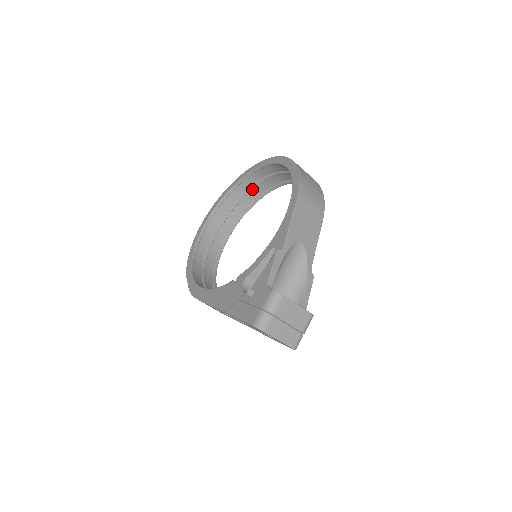
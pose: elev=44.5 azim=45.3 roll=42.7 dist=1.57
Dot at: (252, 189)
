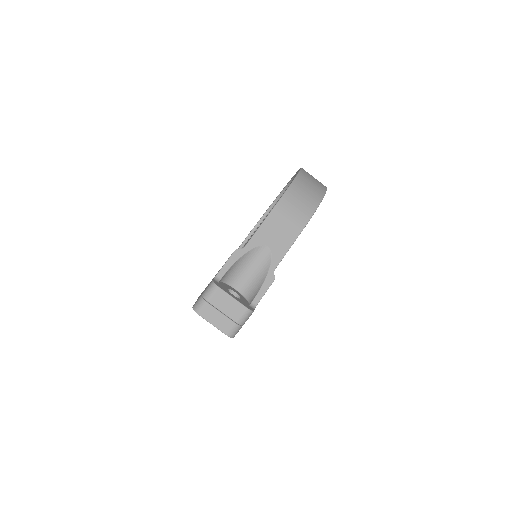
Dot at: occluded
